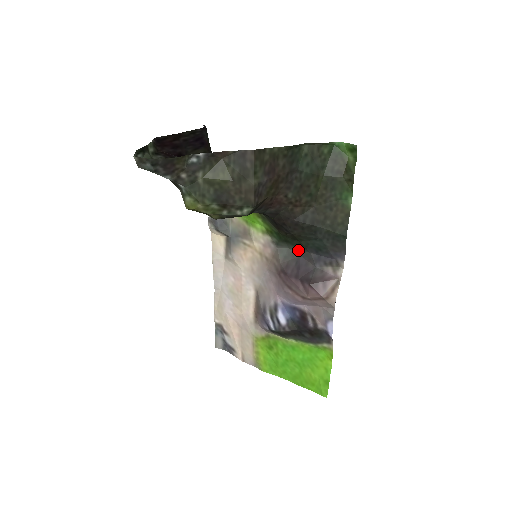
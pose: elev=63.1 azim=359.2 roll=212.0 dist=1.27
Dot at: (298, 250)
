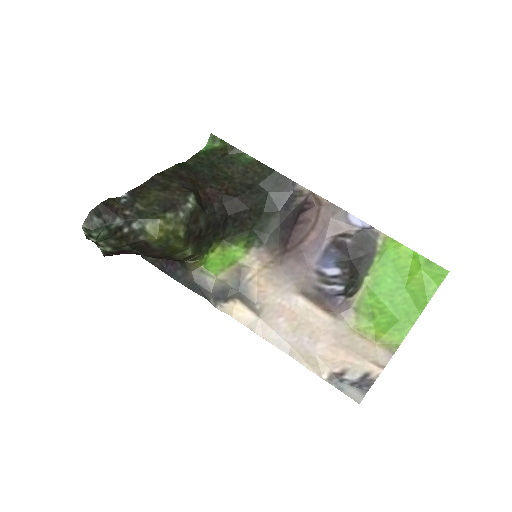
Dot at: (274, 224)
